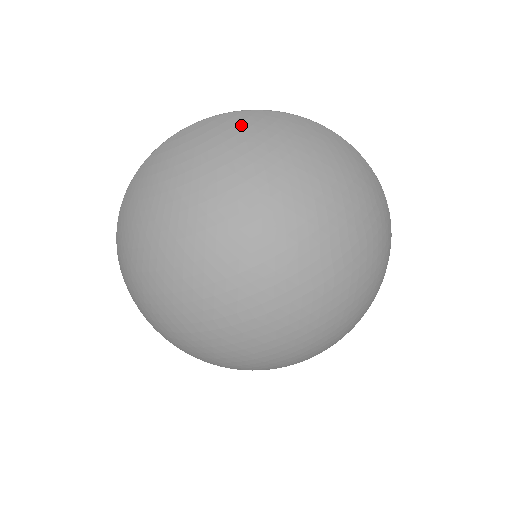
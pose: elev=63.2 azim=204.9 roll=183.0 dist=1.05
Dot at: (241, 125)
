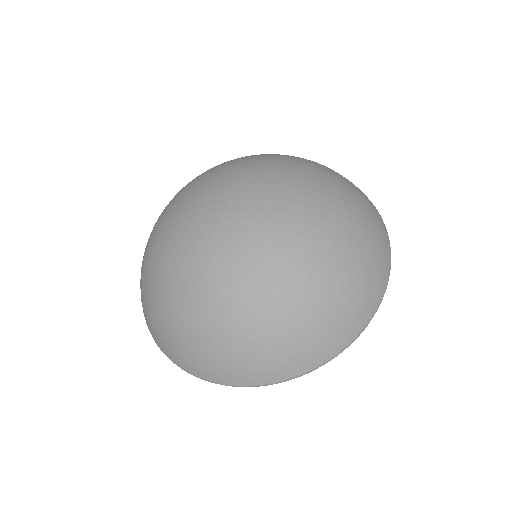
Dot at: occluded
